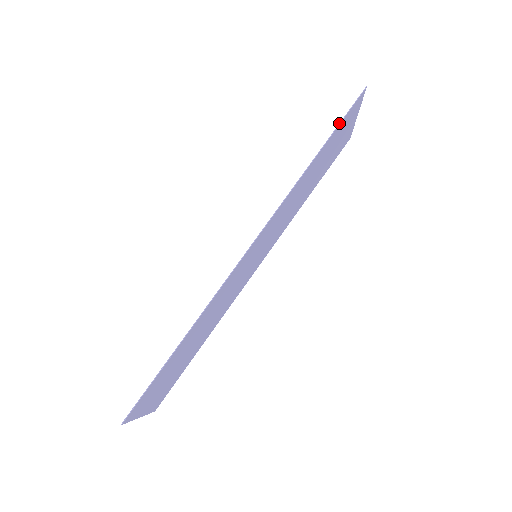
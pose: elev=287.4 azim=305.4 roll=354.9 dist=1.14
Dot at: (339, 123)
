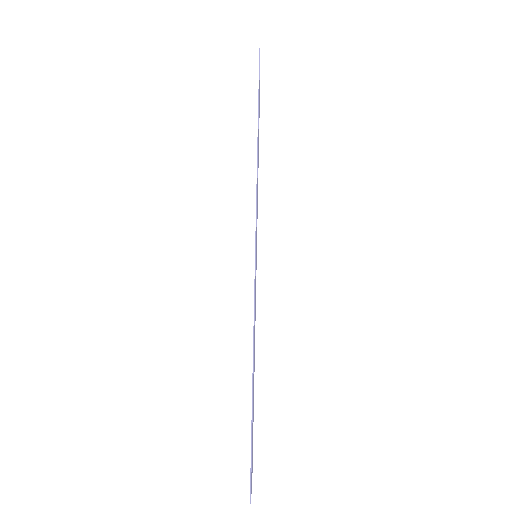
Dot at: (258, 89)
